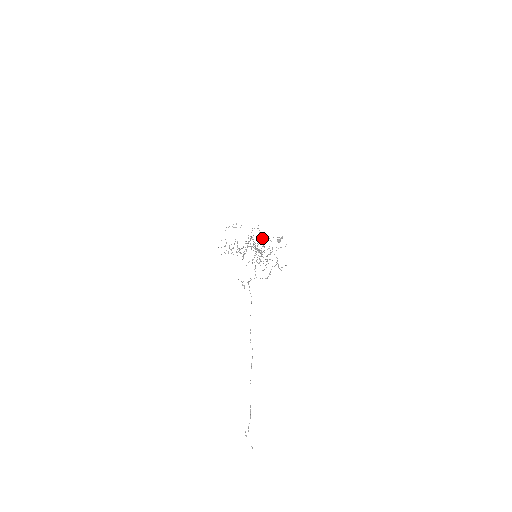
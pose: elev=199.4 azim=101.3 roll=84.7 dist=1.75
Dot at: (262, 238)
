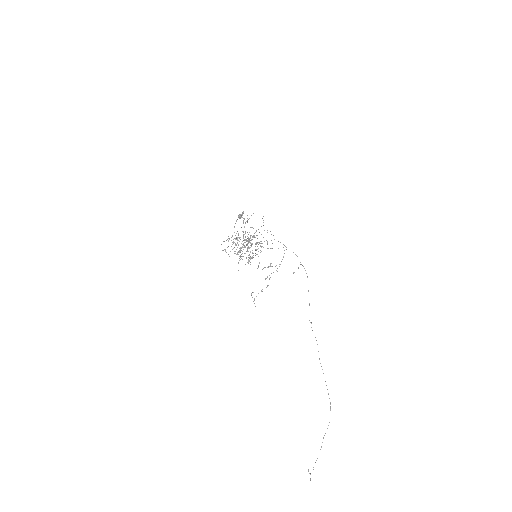
Dot at: occluded
